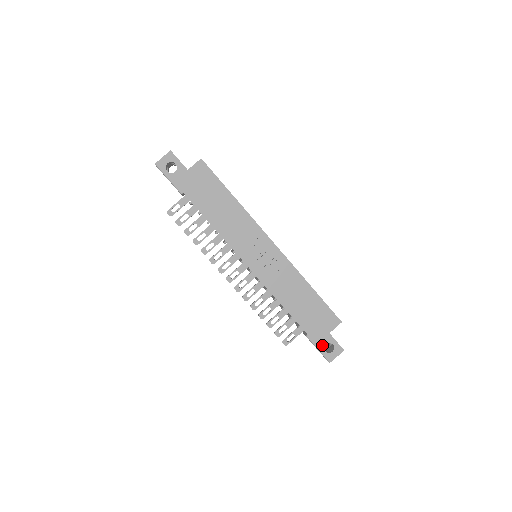
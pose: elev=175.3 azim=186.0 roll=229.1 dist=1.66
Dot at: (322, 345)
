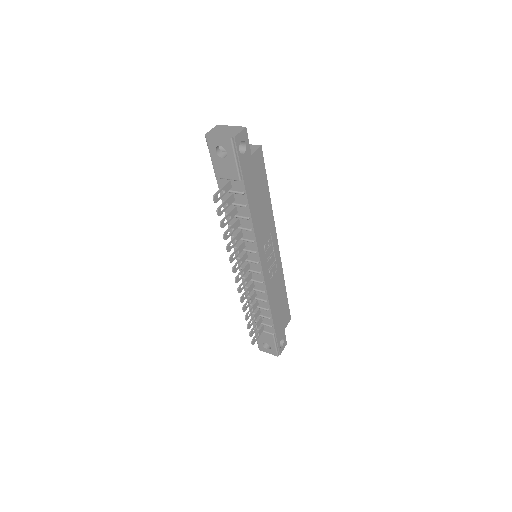
Dot at: (279, 341)
